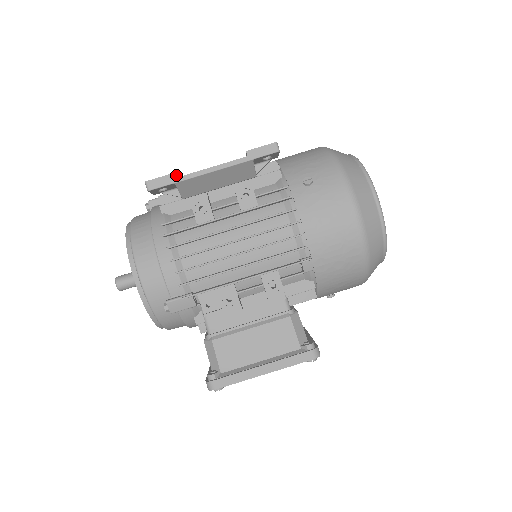
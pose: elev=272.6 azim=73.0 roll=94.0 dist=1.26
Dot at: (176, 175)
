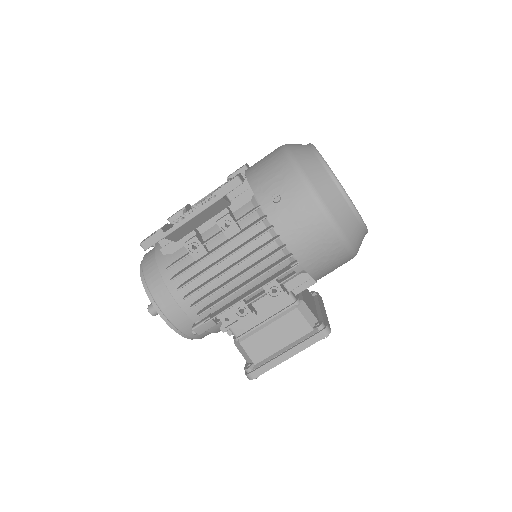
Dot at: (162, 231)
